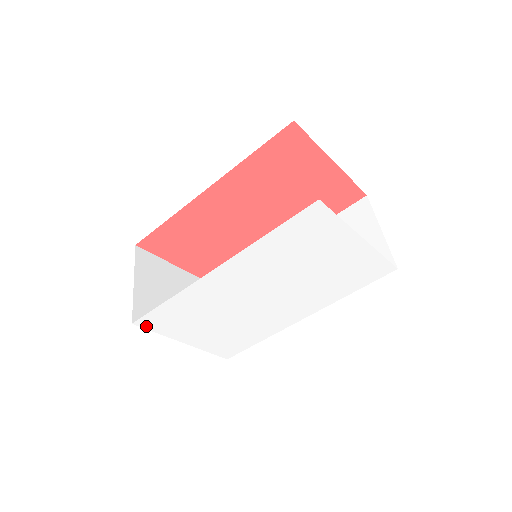
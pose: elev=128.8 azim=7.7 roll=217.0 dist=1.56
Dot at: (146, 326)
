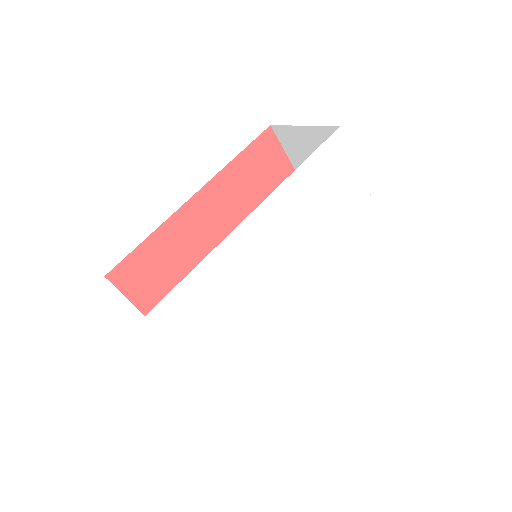
Dot at: (160, 323)
